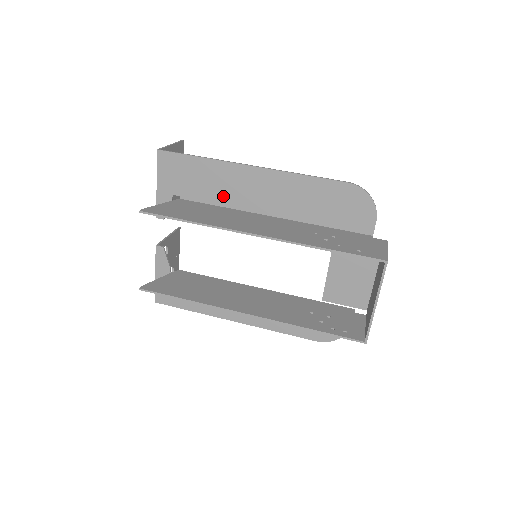
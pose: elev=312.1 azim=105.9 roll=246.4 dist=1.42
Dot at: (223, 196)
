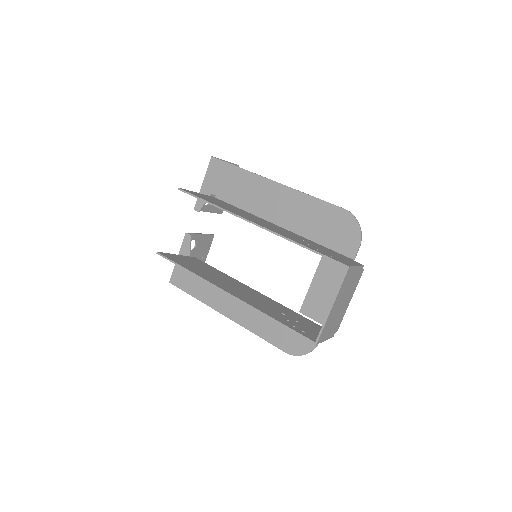
Dot at: (247, 201)
